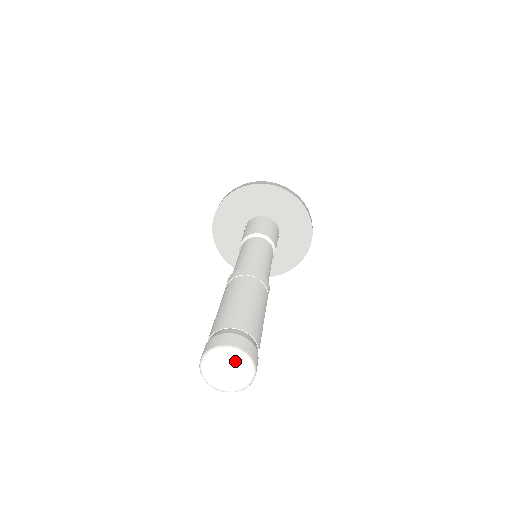
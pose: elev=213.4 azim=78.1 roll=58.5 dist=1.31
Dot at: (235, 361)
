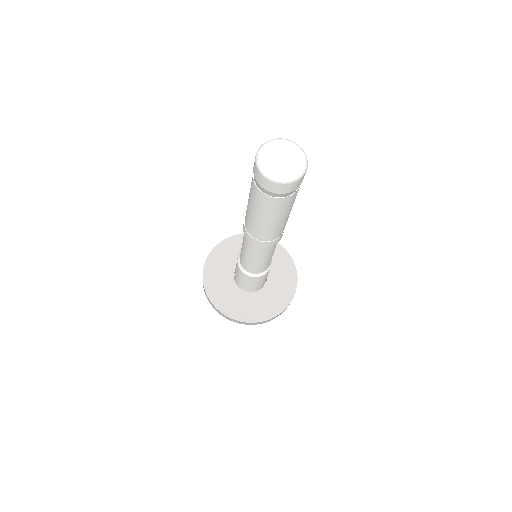
Dot at: (295, 150)
